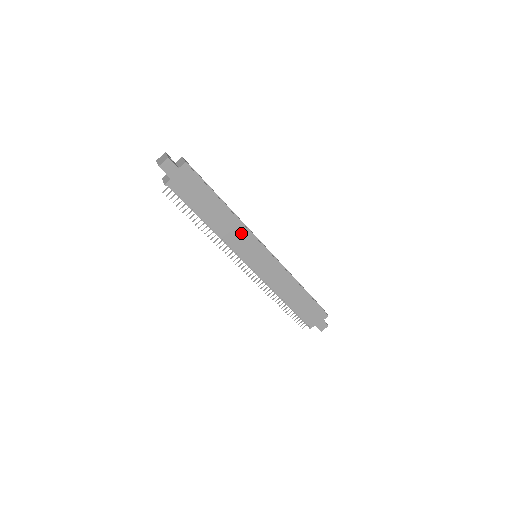
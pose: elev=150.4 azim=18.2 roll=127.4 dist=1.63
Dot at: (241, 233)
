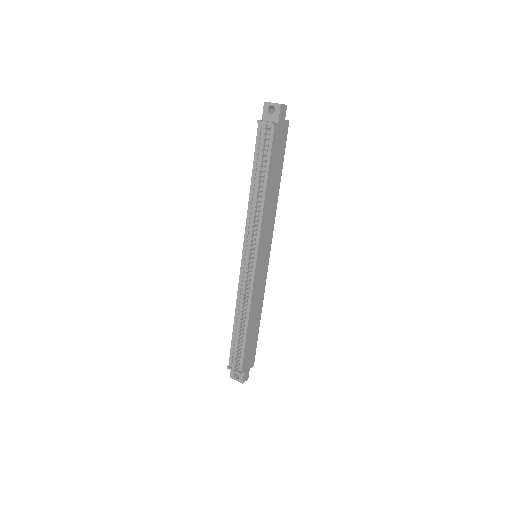
Dot at: (271, 220)
